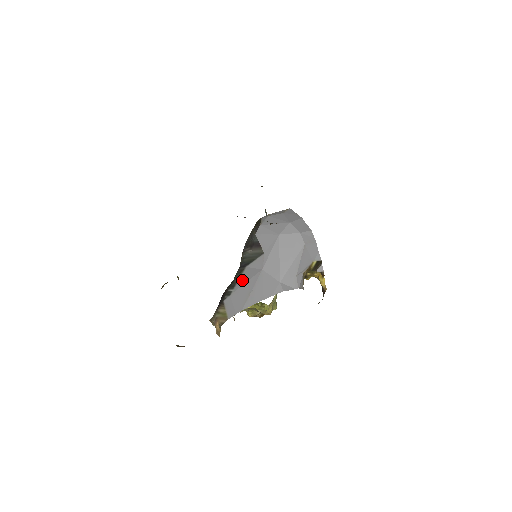
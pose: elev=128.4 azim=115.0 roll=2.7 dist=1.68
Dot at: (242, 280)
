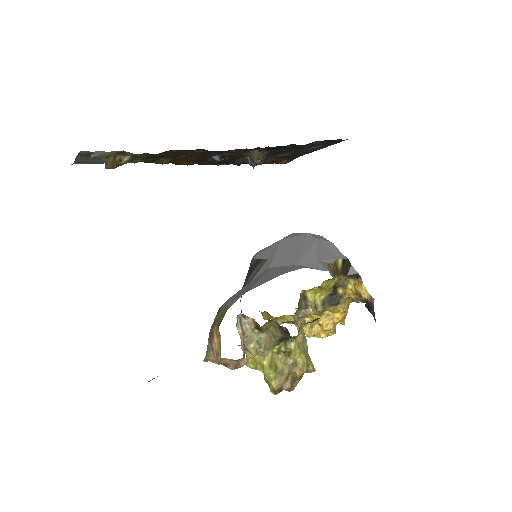
Dot at: occluded
